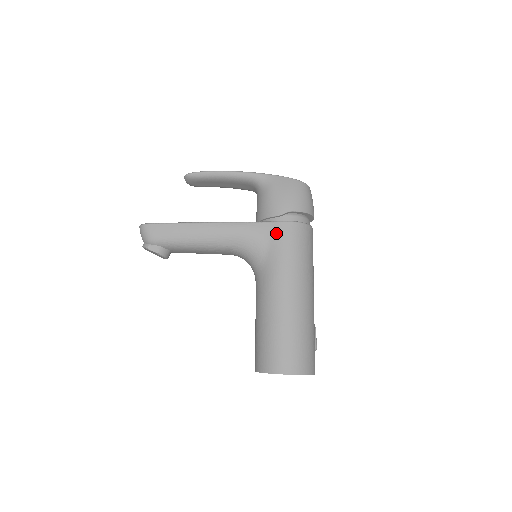
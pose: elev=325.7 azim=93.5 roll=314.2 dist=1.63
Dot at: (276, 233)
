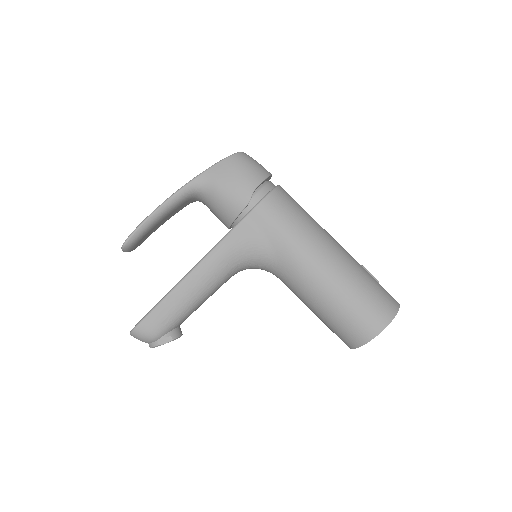
Dot at: (261, 221)
